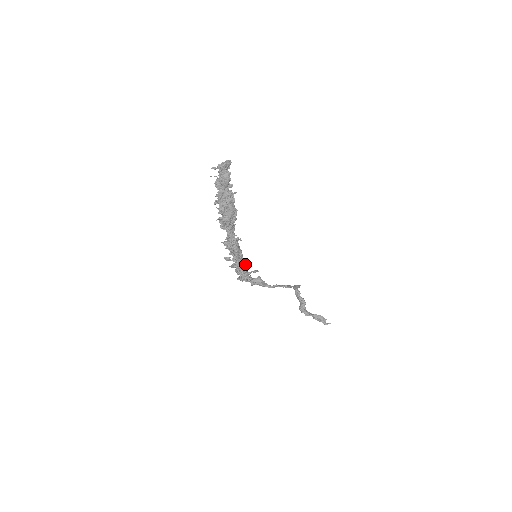
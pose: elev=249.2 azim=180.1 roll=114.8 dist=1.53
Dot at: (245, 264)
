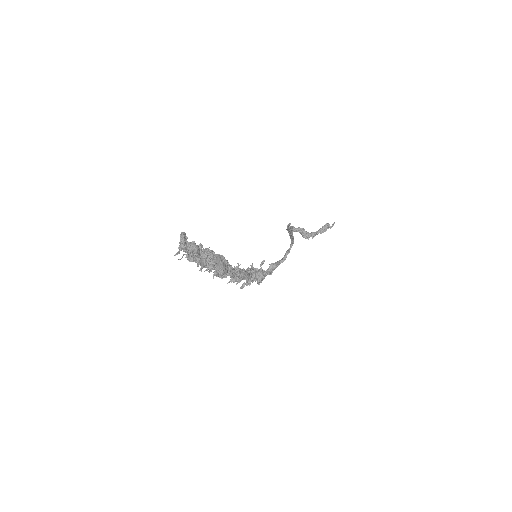
Dot at: (254, 270)
